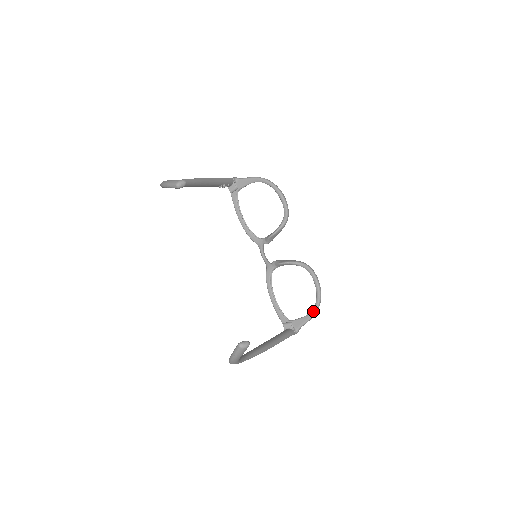
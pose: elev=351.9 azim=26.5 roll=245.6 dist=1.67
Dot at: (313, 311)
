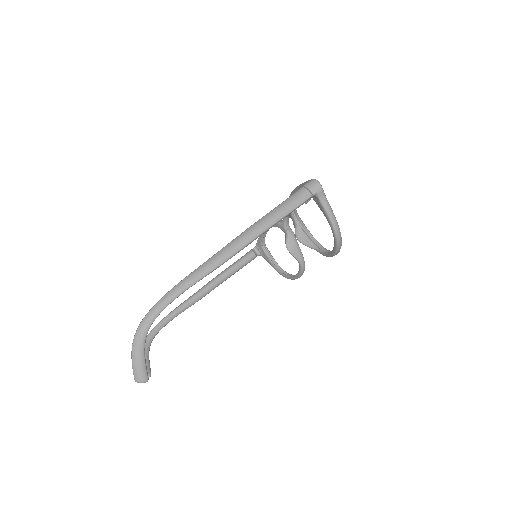
Dot at: (278, 272)
